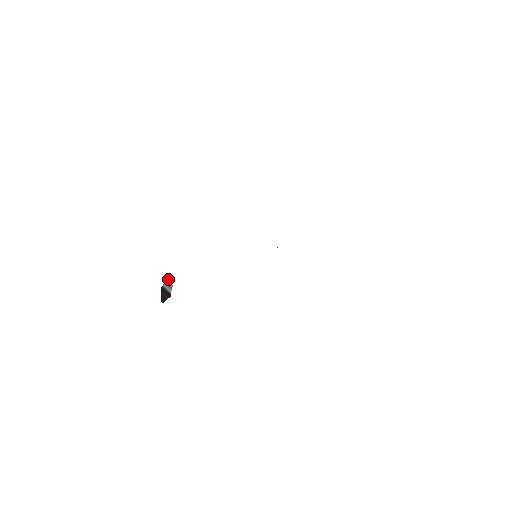
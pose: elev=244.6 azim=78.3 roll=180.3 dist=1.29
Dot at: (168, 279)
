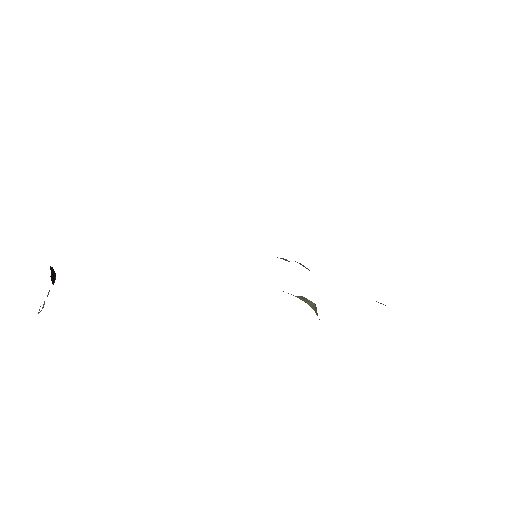
Dot at: occluded
